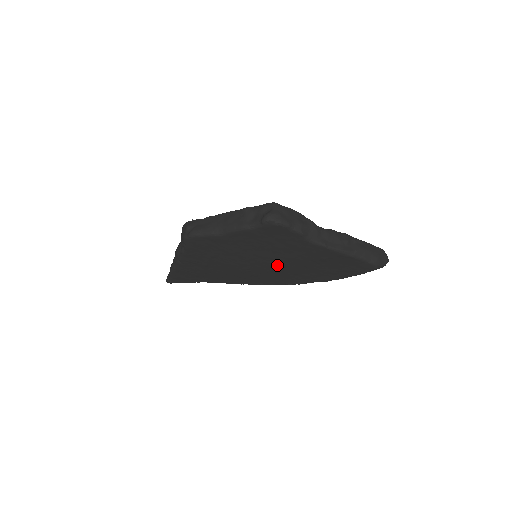
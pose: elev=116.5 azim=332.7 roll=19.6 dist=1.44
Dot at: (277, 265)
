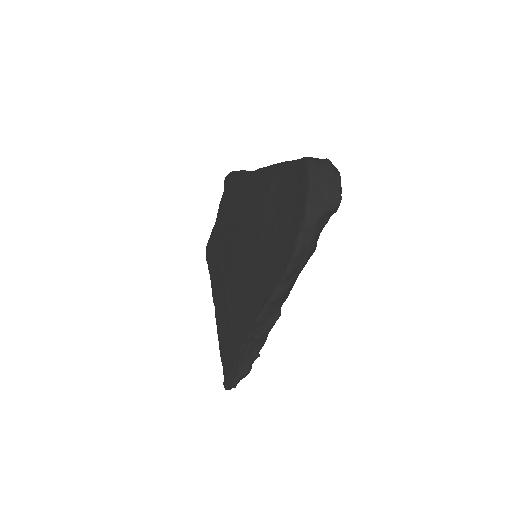
Dot at: (254, 230)
